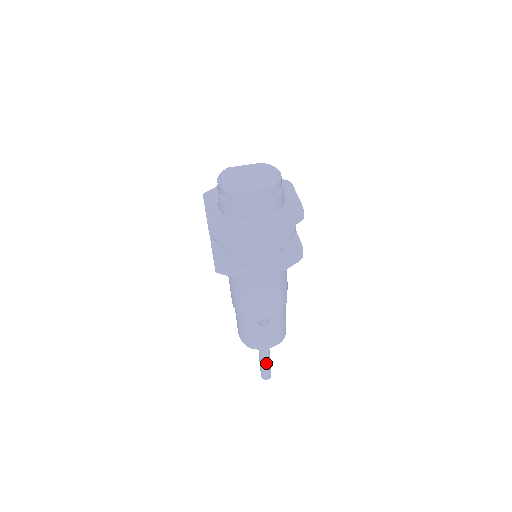
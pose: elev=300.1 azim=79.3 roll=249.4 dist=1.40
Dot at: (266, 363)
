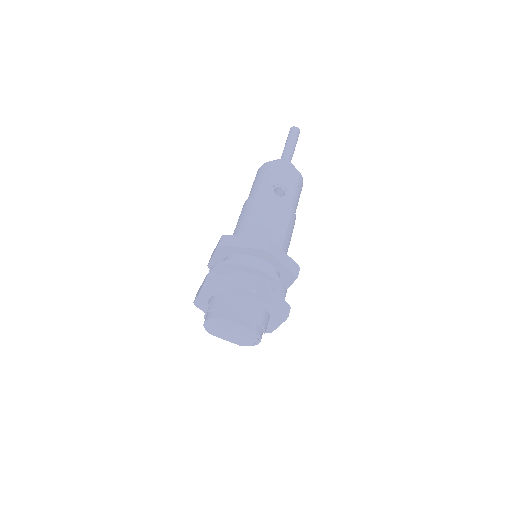
Dot at: occluded
